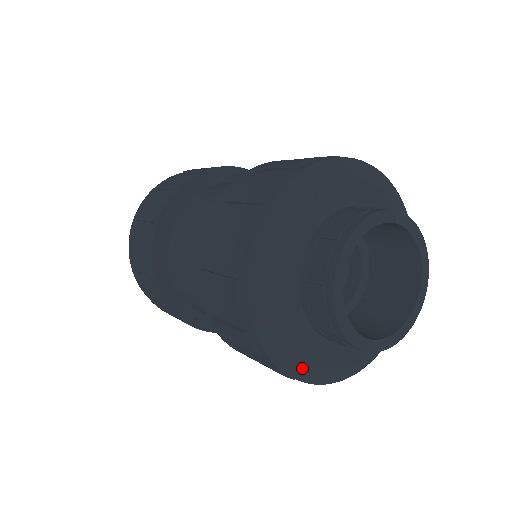
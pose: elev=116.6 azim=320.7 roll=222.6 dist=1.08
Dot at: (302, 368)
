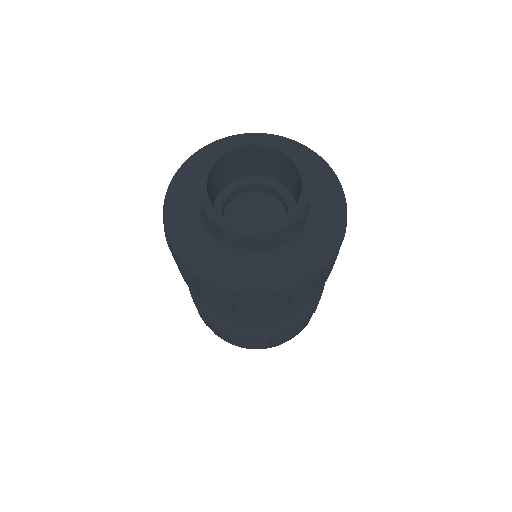
Dot at: (173, 223)
